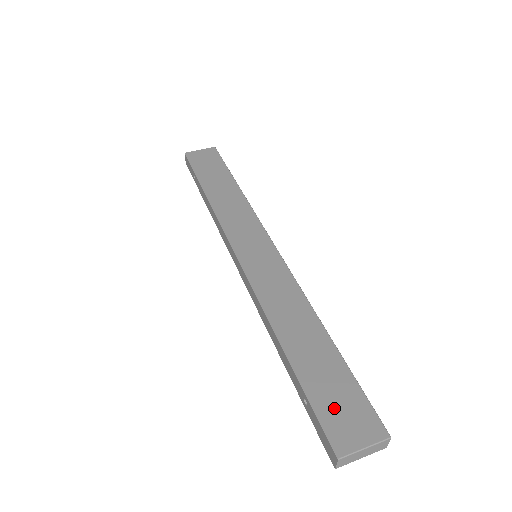
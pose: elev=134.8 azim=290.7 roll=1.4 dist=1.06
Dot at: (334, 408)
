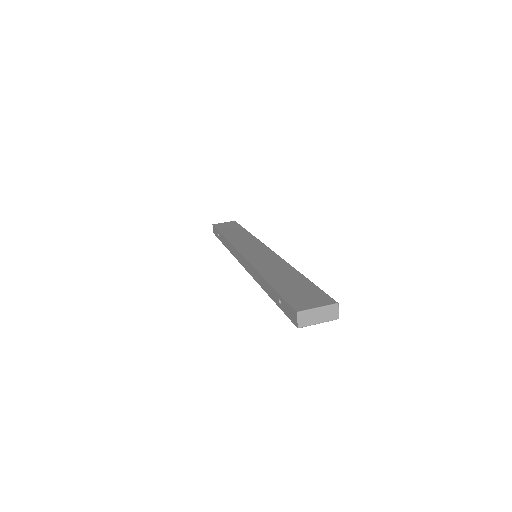
Dot at: (298, 296)
